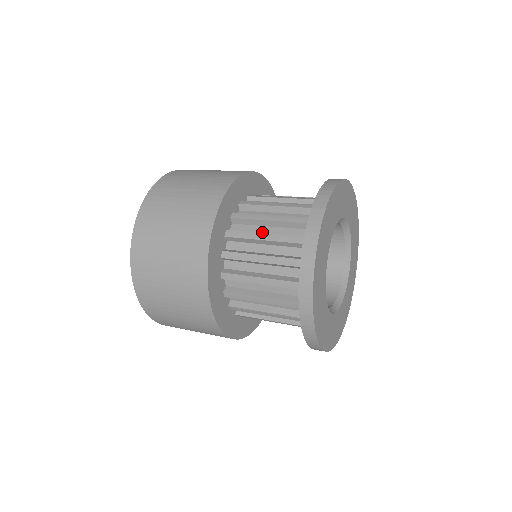
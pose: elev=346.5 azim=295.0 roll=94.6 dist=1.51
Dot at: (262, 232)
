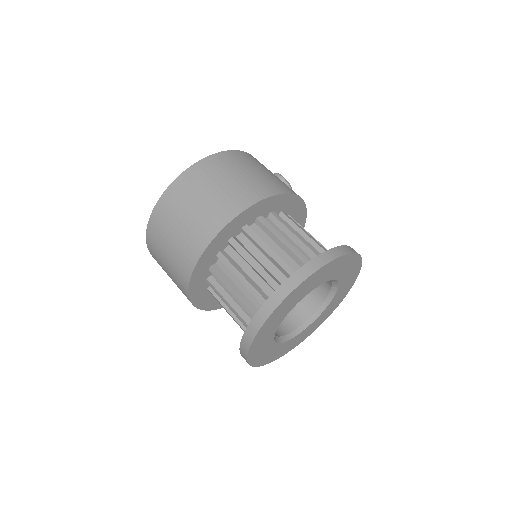
Dot at: (230, 295)
